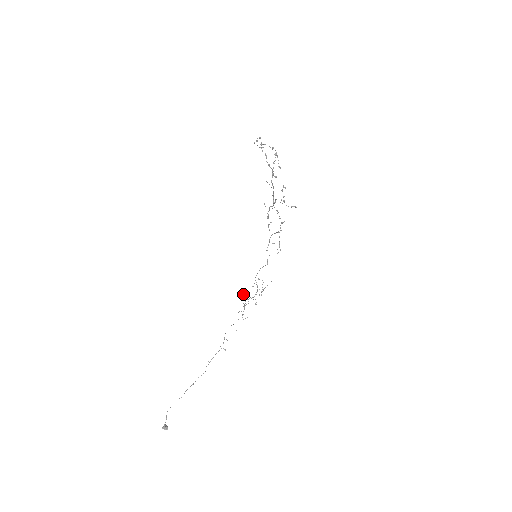
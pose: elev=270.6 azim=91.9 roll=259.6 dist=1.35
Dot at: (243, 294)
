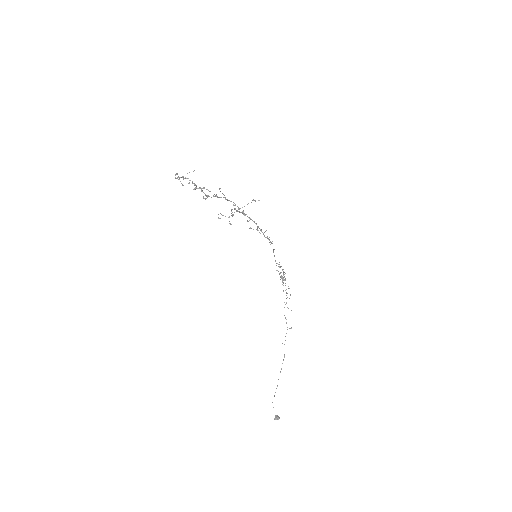
Dot at: occluded
